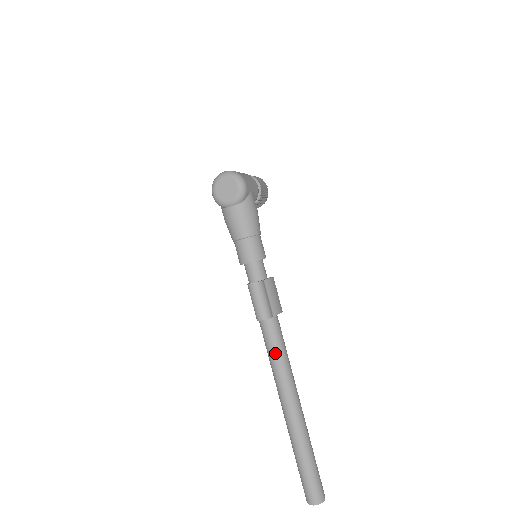
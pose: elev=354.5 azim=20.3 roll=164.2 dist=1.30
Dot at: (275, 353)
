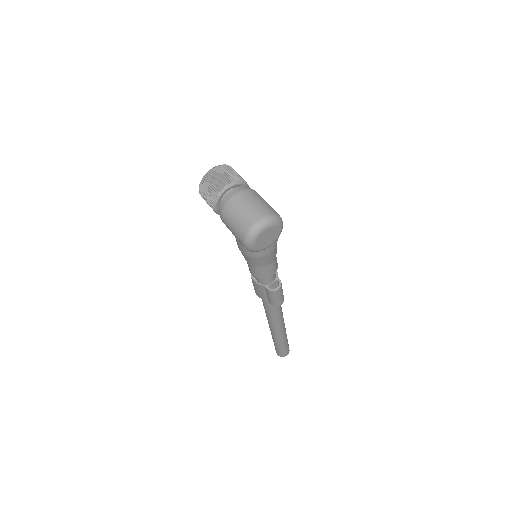
Dot at: (279, 312)
